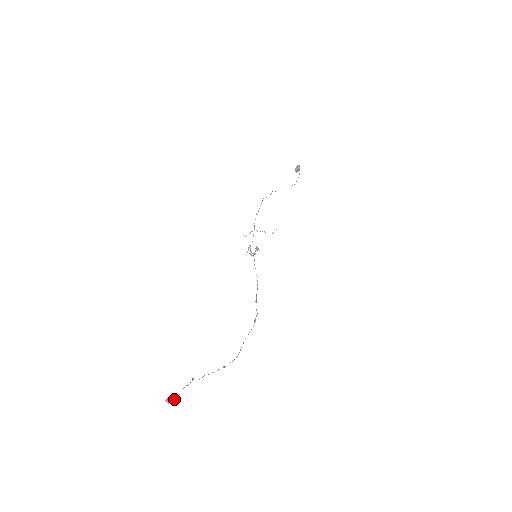
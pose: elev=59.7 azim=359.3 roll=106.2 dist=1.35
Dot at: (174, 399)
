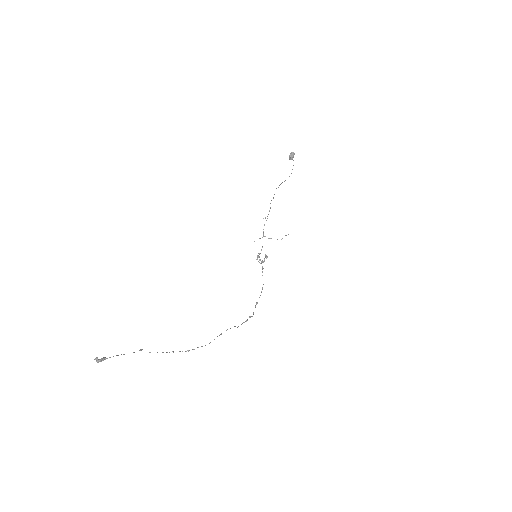
Dot at: (105, 359)
